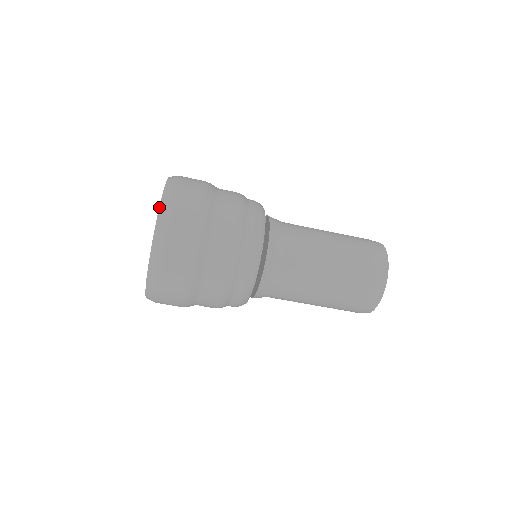
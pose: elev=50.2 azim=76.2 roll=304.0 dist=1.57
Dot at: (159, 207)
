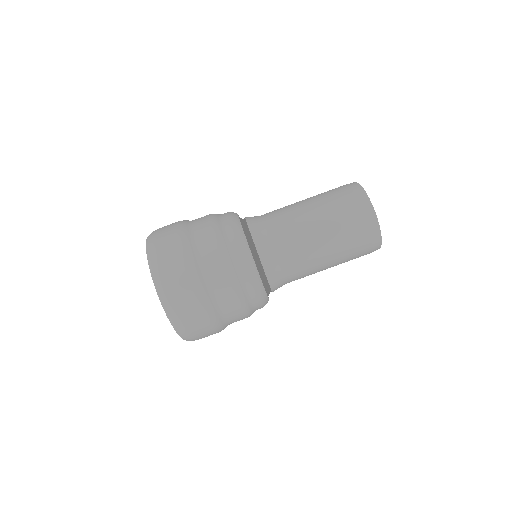
Dot at: occluded
